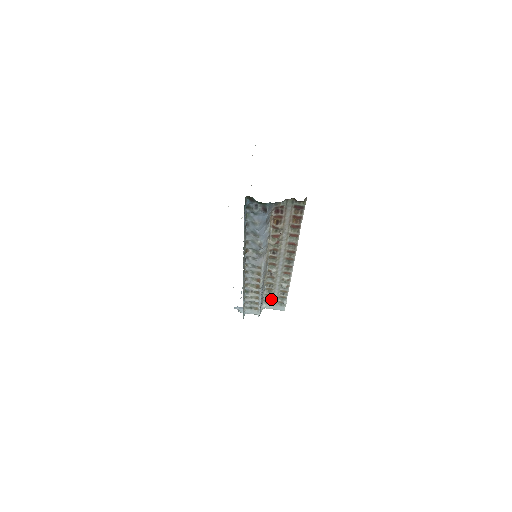
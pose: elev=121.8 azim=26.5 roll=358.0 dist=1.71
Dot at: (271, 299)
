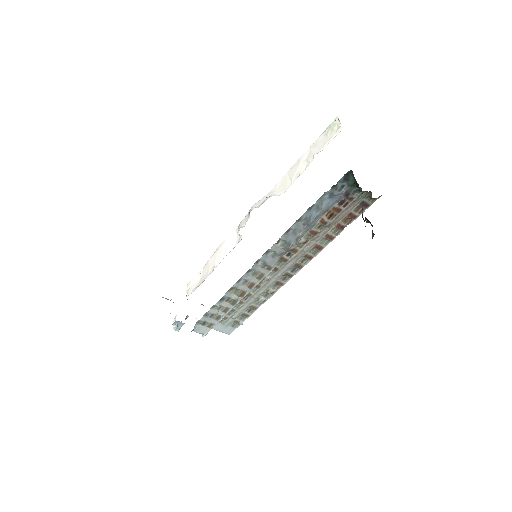
Dot at: (229, 316)
